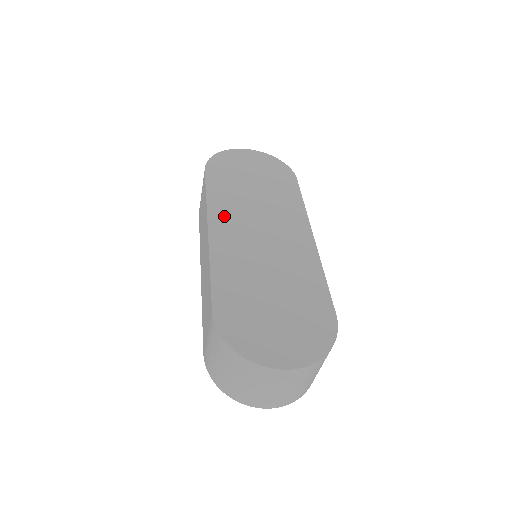
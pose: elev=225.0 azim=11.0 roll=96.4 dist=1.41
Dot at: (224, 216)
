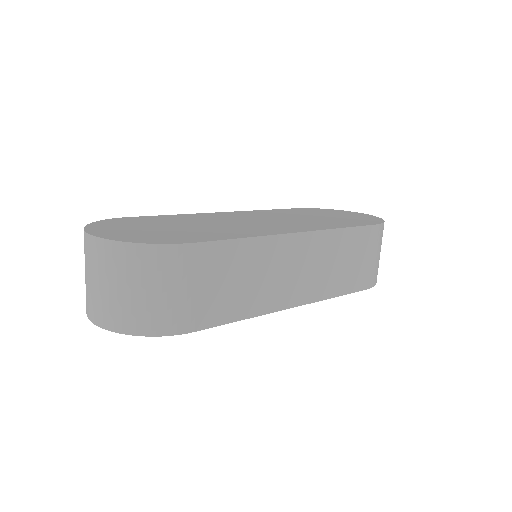
Dot at: (252, 213)
